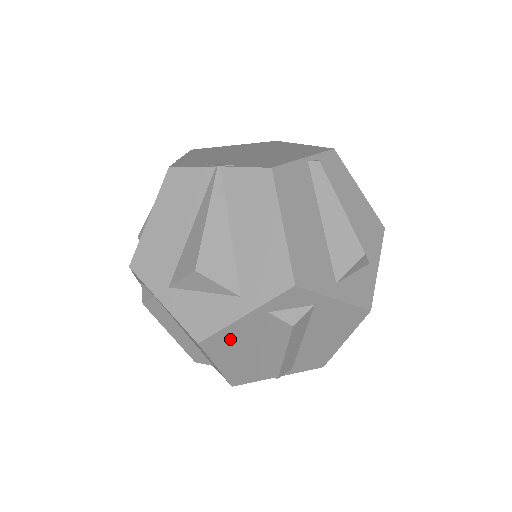
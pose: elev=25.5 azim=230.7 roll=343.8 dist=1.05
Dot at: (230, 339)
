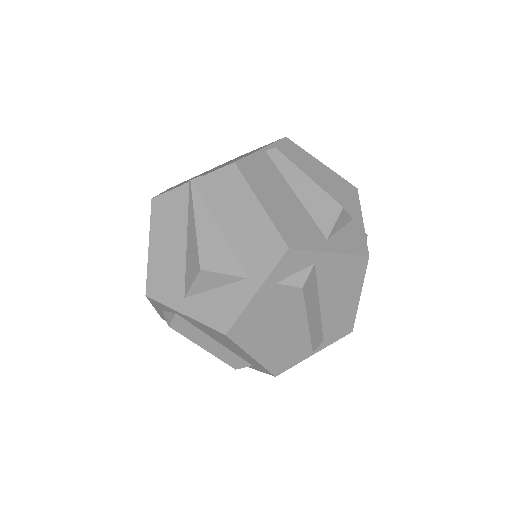
Dot at: (253, 322)
